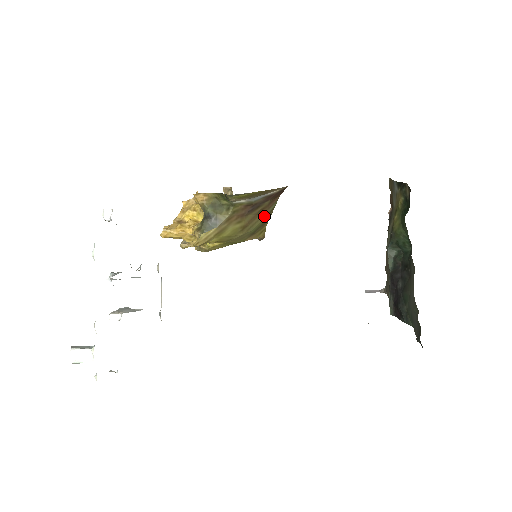
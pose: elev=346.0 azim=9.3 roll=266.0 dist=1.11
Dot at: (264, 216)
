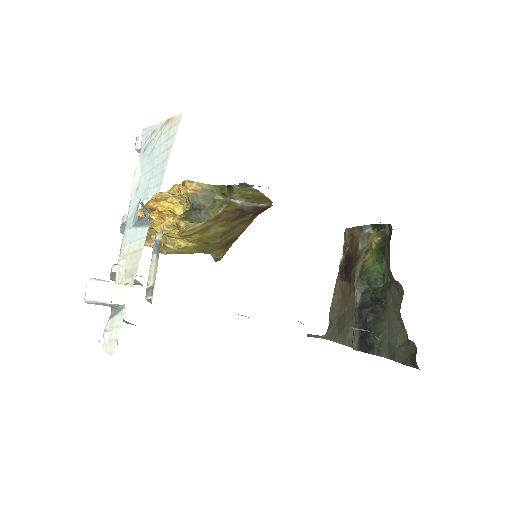
Dot at: (239, 231)
